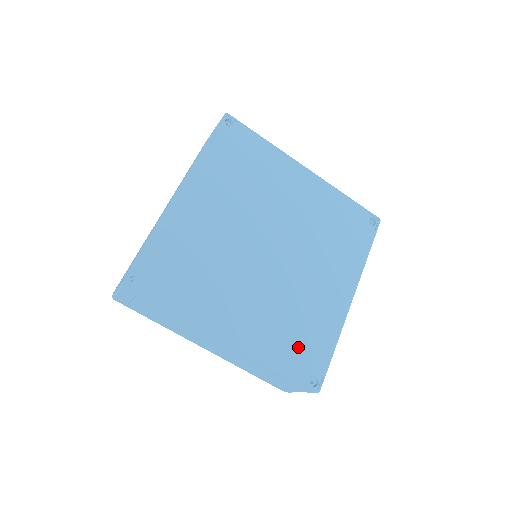
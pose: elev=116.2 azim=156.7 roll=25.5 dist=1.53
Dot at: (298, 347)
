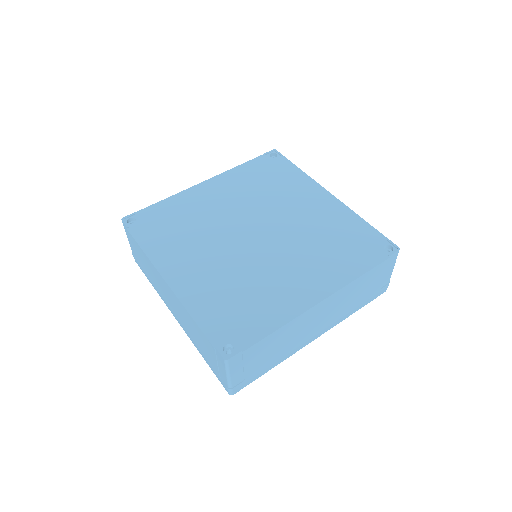
Dot at: (231, 313)
